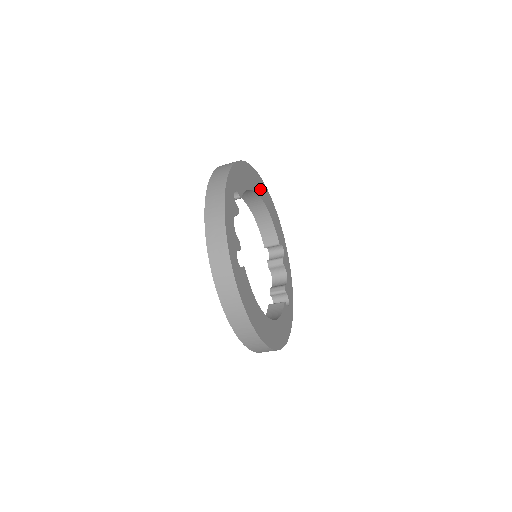
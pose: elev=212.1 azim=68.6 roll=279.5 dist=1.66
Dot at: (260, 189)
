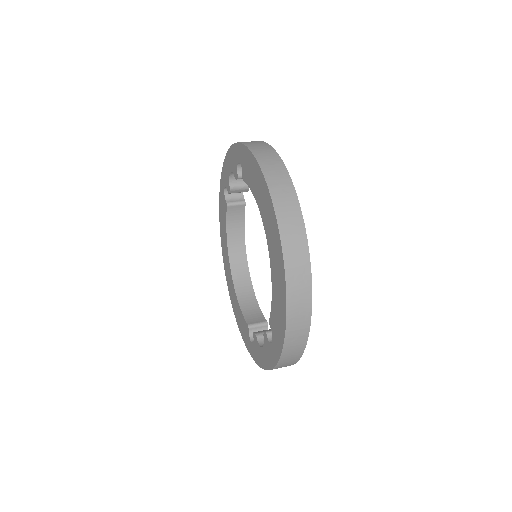
Dot at: occluded
